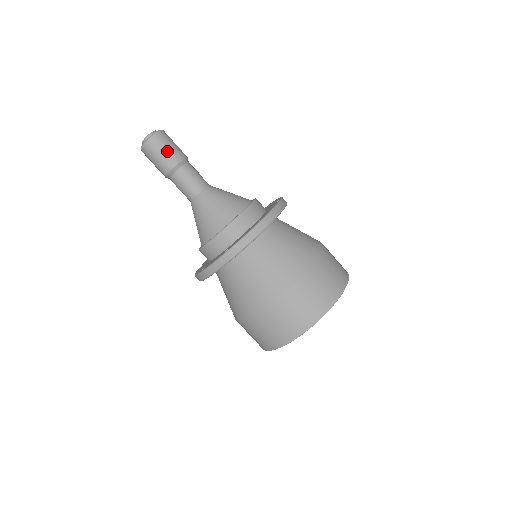
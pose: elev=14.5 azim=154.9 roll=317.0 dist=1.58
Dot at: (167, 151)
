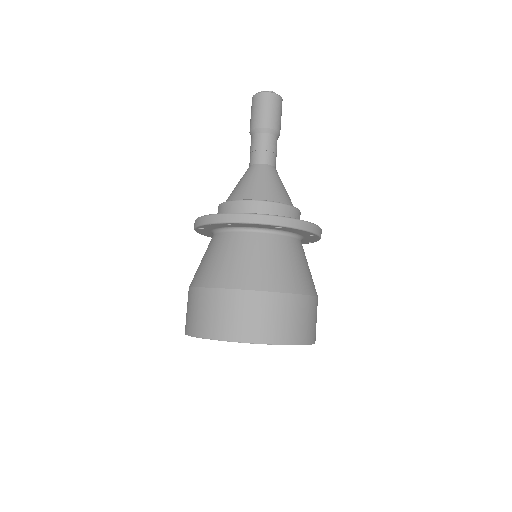
Dot at: (278, 115)
